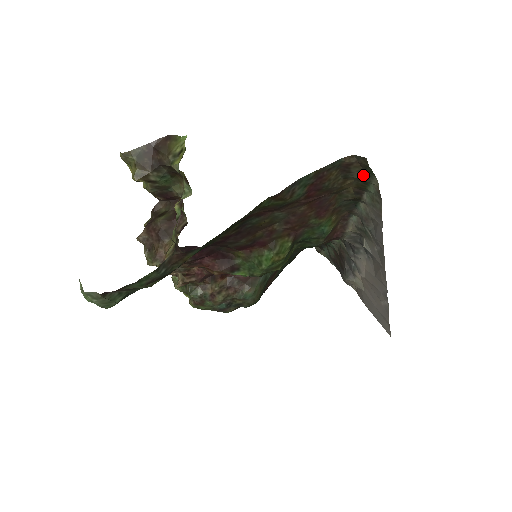
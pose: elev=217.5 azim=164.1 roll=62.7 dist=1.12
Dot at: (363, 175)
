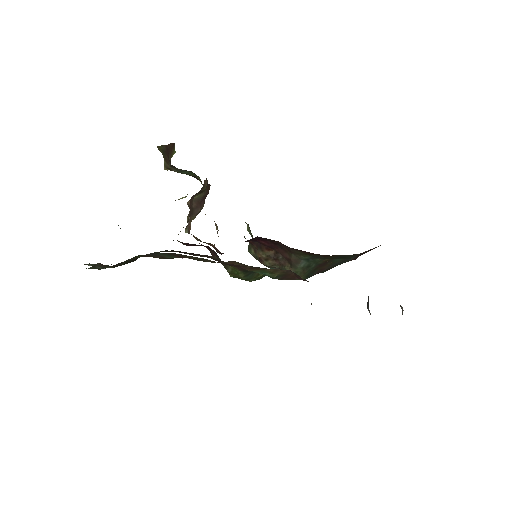
Dot at: occluded
